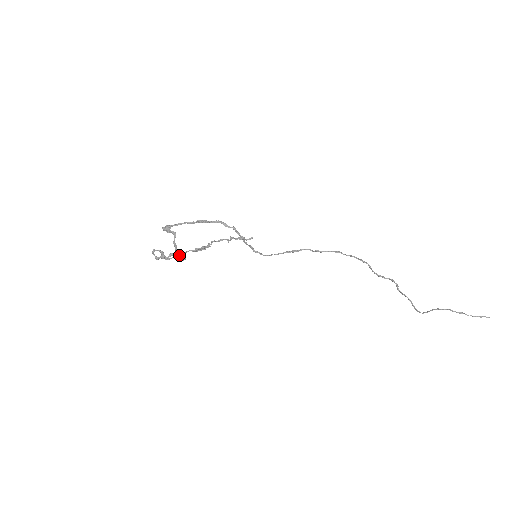
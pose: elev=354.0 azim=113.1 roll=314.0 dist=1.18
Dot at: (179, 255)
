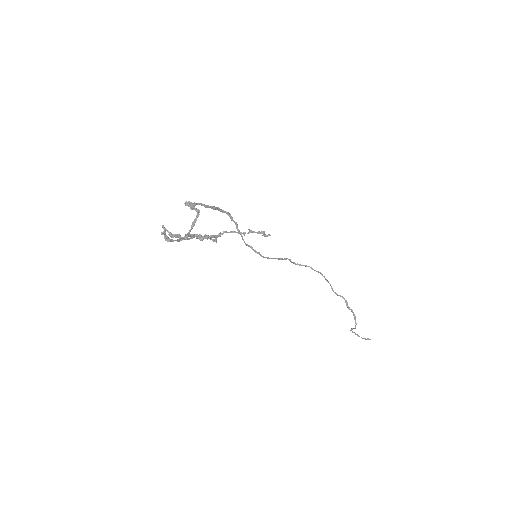
Dot at: (199, 237)
